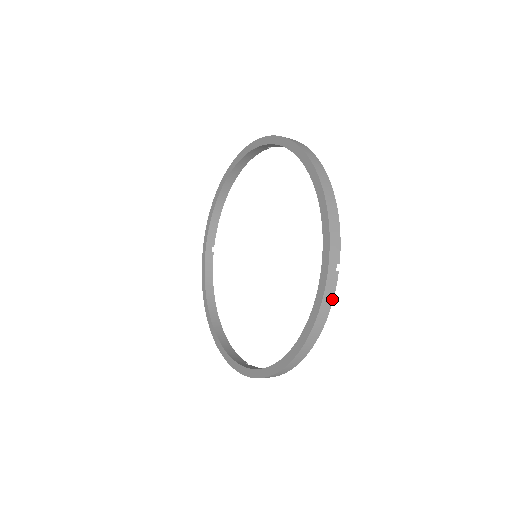
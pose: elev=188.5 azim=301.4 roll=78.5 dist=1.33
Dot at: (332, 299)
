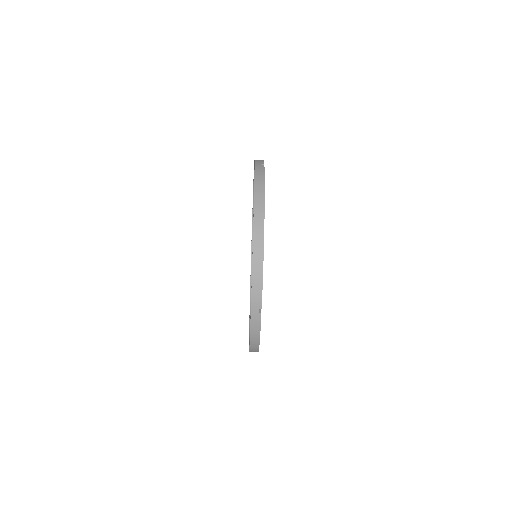
Dot at: (263, 174)
